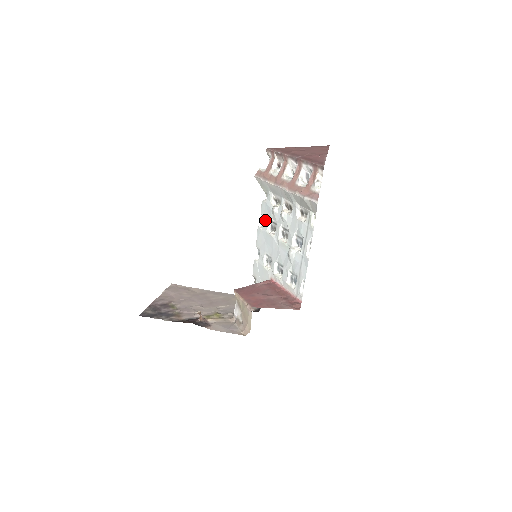
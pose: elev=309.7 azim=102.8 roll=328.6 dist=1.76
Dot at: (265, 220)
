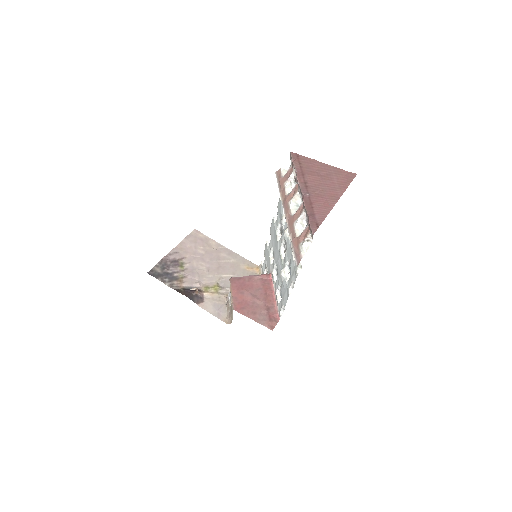
Dot at: (277, 219)
